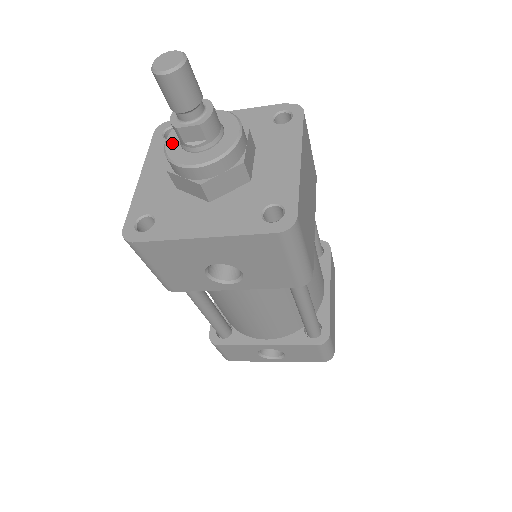
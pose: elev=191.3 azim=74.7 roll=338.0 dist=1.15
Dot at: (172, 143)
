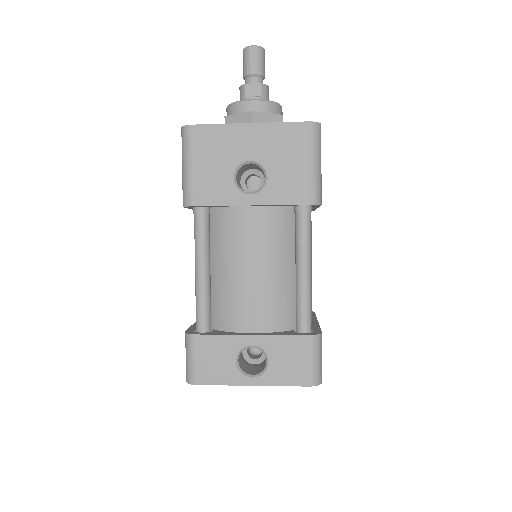
Dot at: occluded
